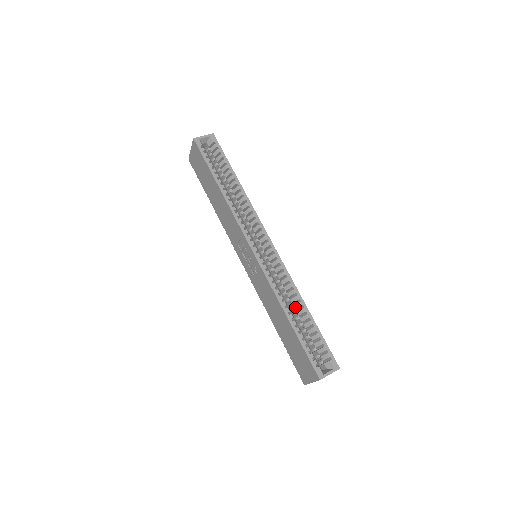
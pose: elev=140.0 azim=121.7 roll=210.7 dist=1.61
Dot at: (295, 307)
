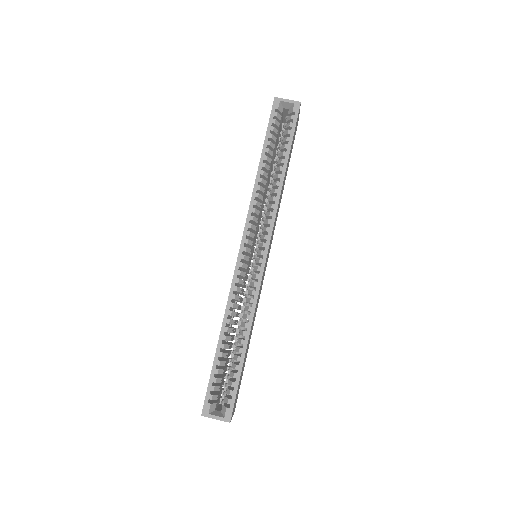
Dot at: (239, 332)
